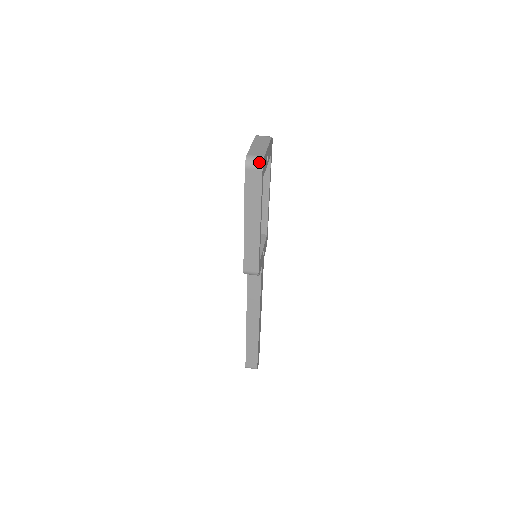
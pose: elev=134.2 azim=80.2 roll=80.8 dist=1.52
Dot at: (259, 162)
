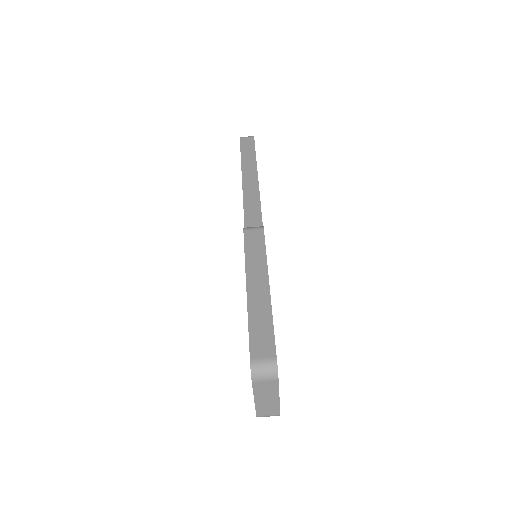
Dot at: (275, 415)
